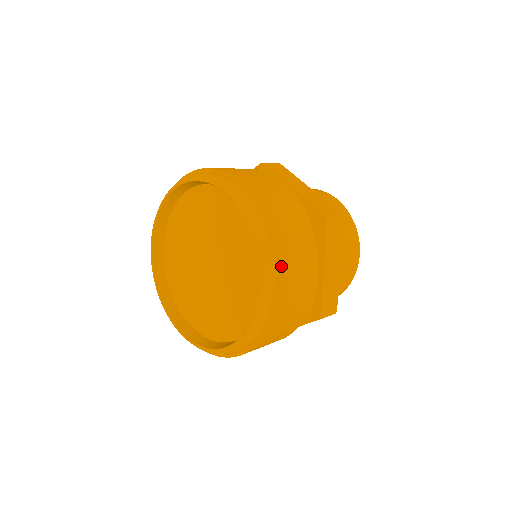
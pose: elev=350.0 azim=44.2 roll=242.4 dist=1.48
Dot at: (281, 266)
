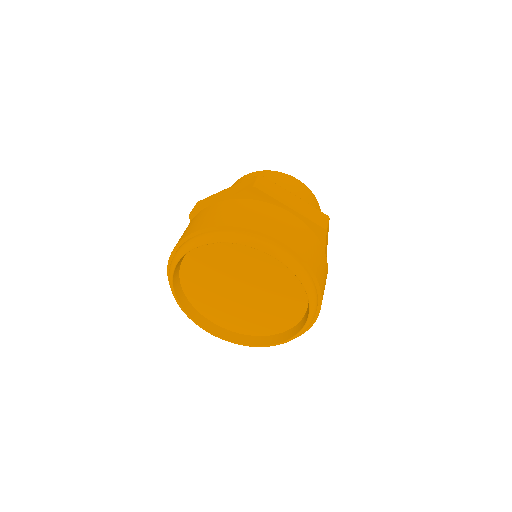
Dot at: occluded
